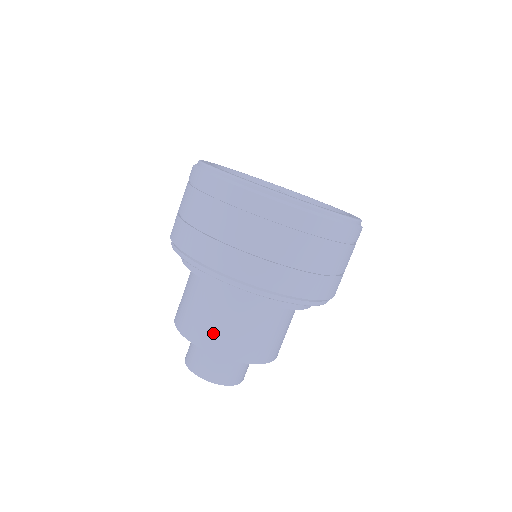
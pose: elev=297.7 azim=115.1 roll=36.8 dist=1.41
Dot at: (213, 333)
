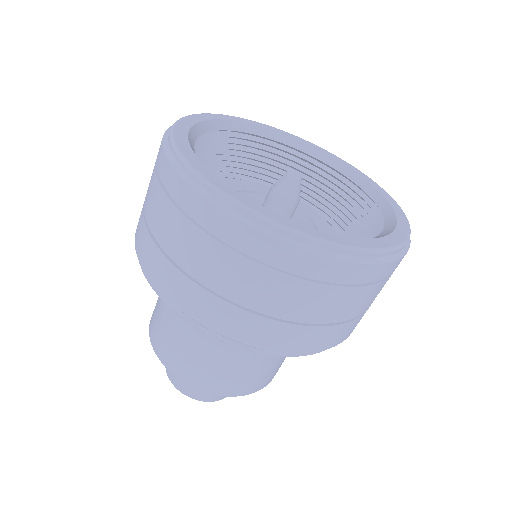
Dot at: (155, 308)
